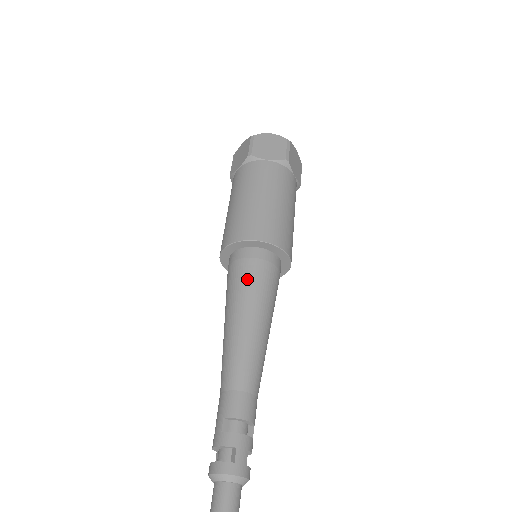
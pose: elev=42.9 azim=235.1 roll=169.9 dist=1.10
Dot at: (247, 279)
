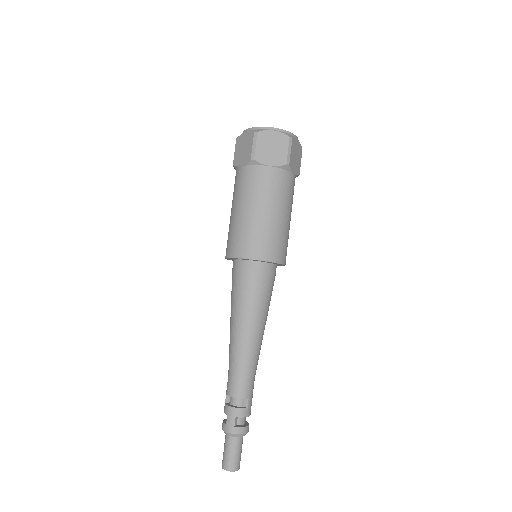
Dot at: (232, 289)
